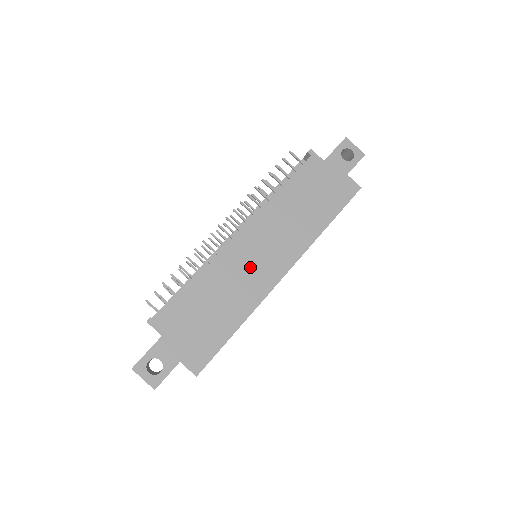
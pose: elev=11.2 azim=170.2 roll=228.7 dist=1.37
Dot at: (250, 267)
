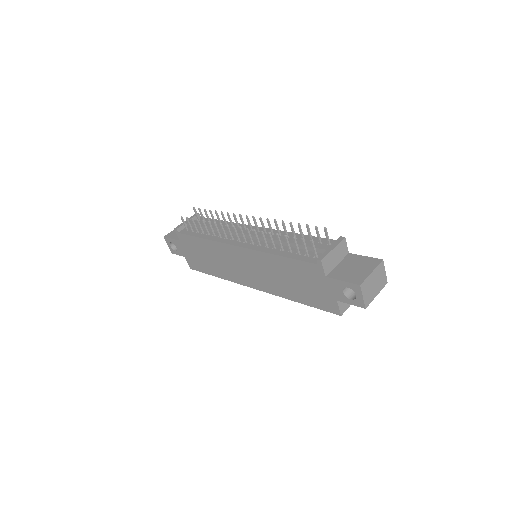
Dot at: (235, 265)
